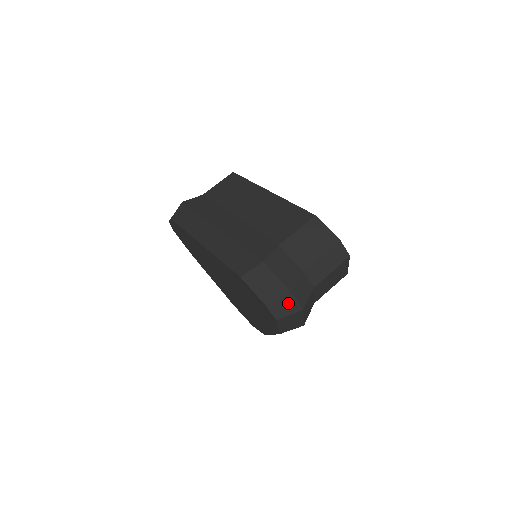
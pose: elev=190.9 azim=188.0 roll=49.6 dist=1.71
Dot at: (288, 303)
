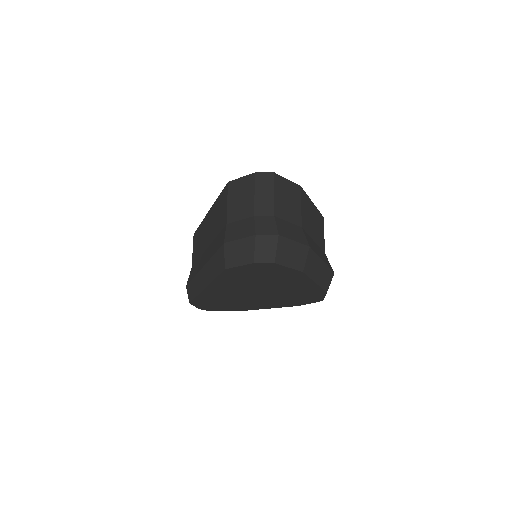
Dot at: (264, 243)
